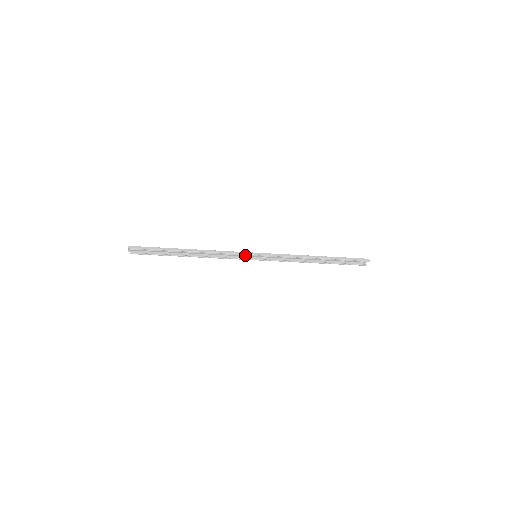
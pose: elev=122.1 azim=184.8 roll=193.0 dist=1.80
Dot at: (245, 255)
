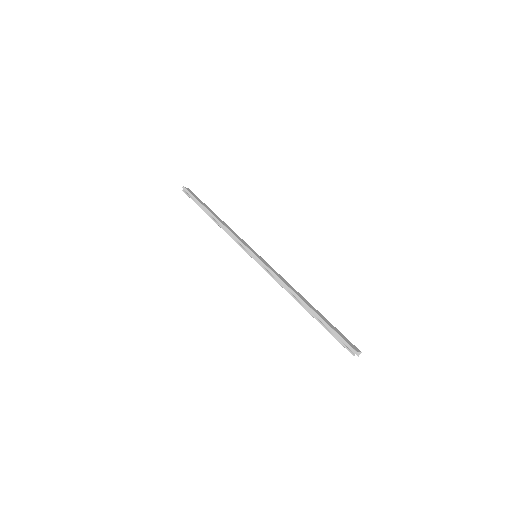
Dot at: (244, 249)
